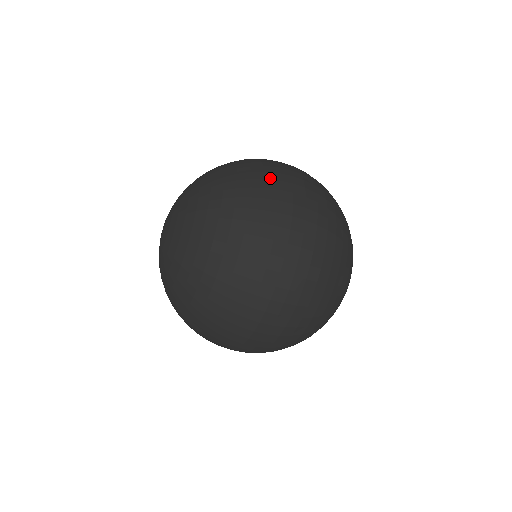
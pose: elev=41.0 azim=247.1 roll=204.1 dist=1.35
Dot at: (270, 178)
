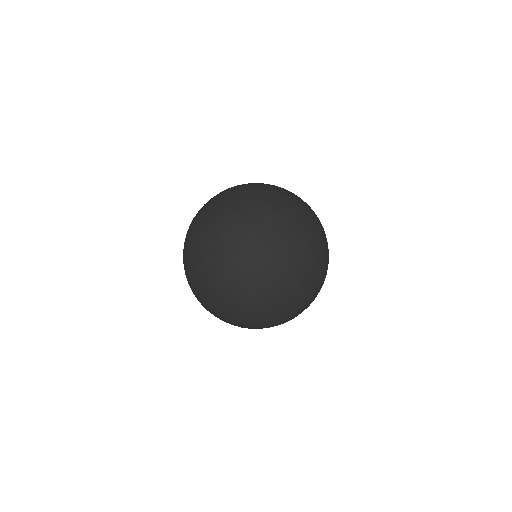
Dot at: occluded
